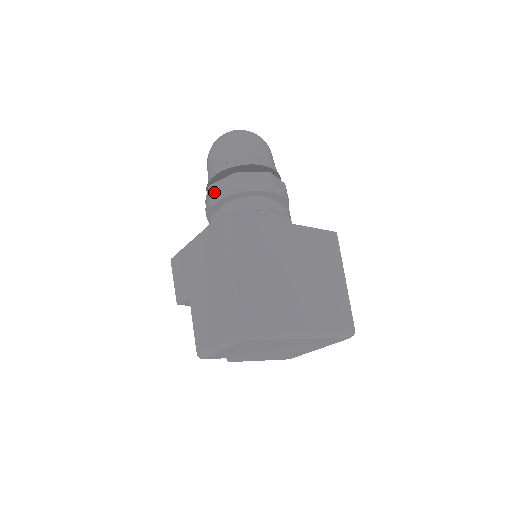
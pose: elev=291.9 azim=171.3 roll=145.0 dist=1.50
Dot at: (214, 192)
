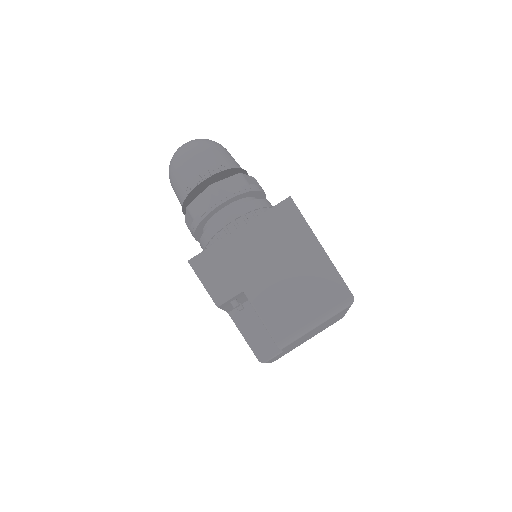
Dot at: (221, 190)
